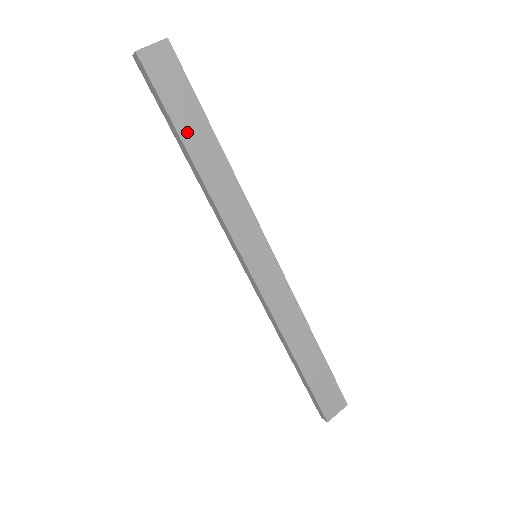
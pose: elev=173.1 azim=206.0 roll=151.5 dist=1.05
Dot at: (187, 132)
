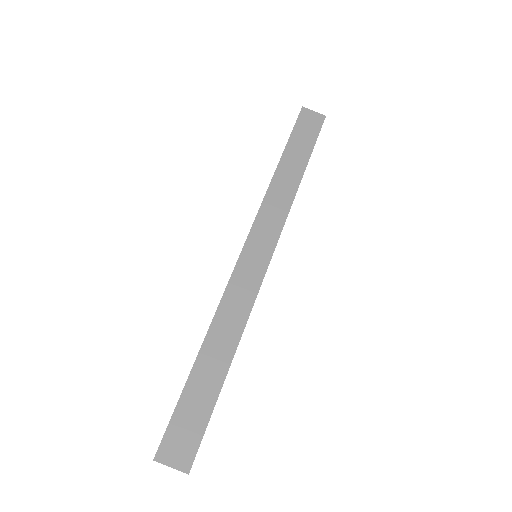
Dot at: (290, 154)
